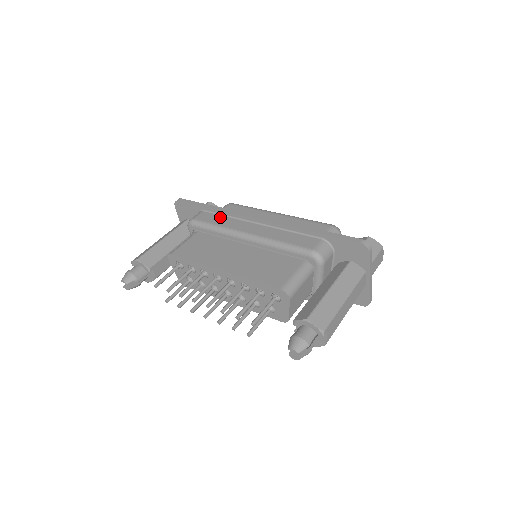
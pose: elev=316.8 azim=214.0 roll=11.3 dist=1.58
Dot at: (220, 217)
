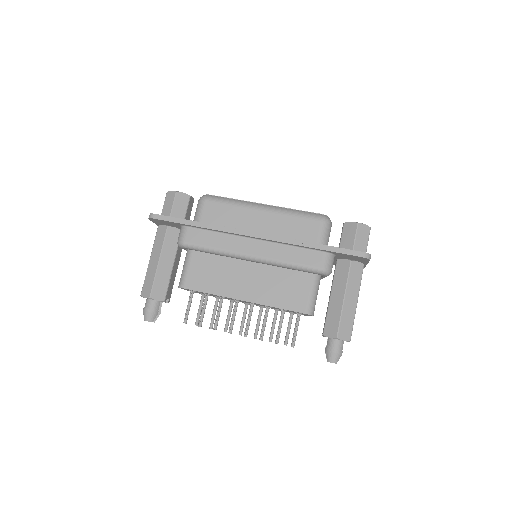
Dot at: (211, 235)
